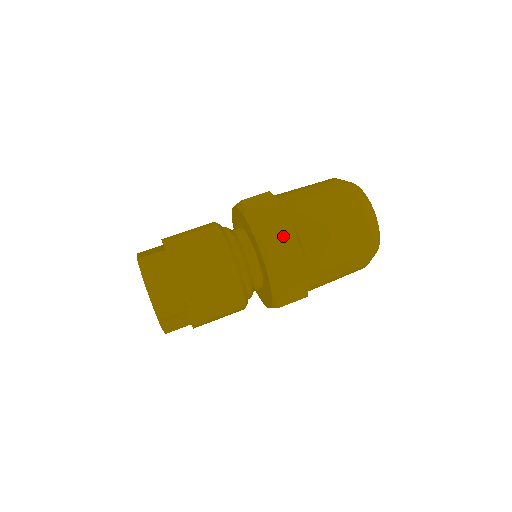
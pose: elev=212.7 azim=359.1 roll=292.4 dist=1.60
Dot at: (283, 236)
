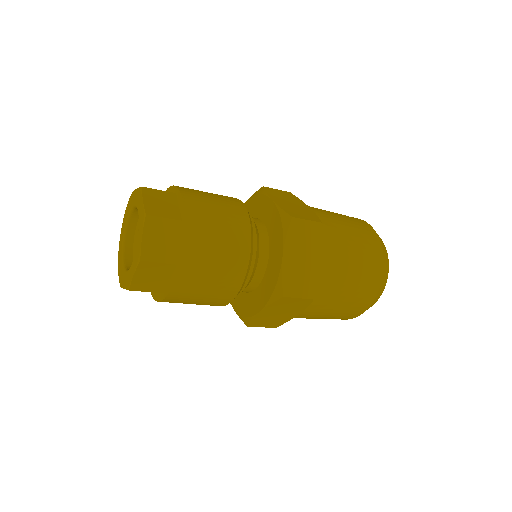
Dot at: (305, 288)
